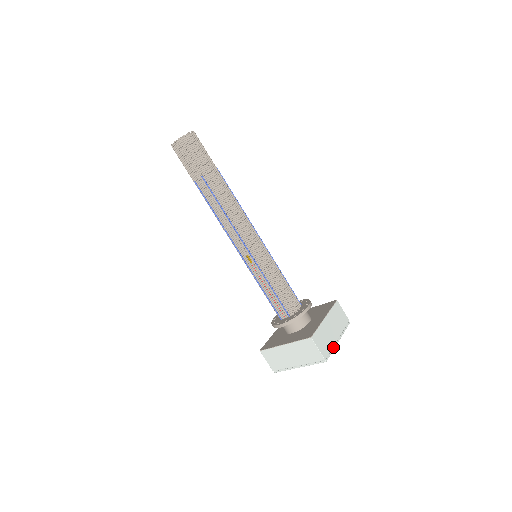
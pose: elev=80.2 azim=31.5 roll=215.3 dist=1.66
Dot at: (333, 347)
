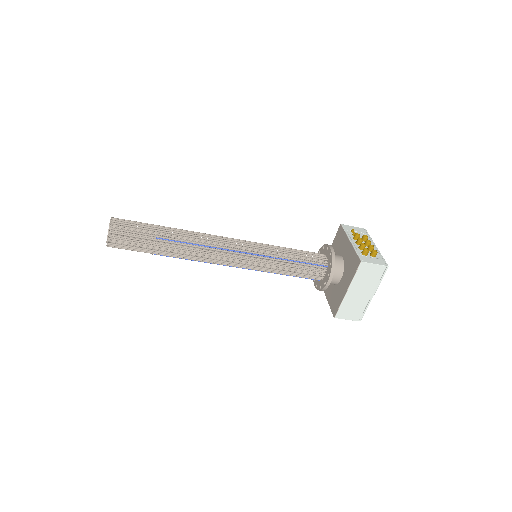
Dot at: (367, 305)
